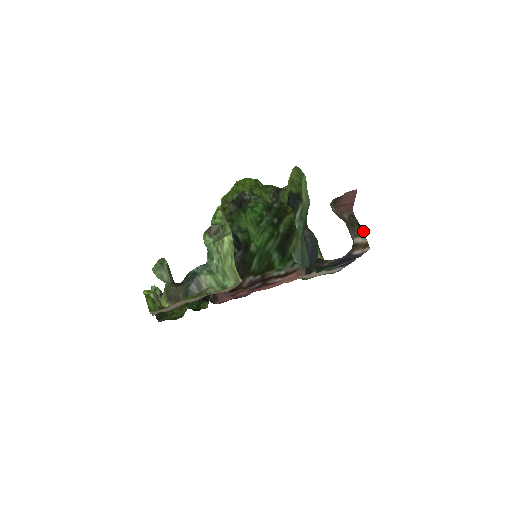
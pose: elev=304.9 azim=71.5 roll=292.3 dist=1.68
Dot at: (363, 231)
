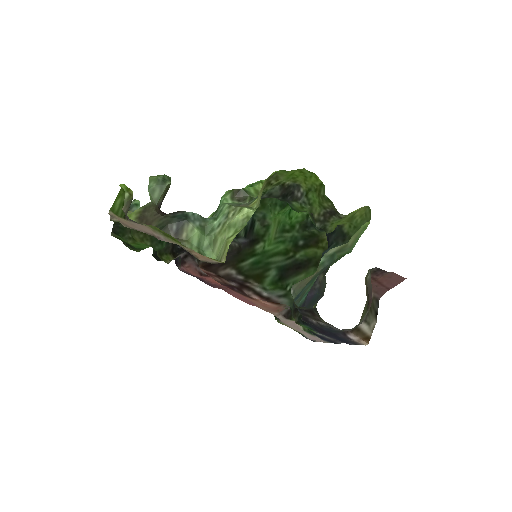
Dot at: occluded
